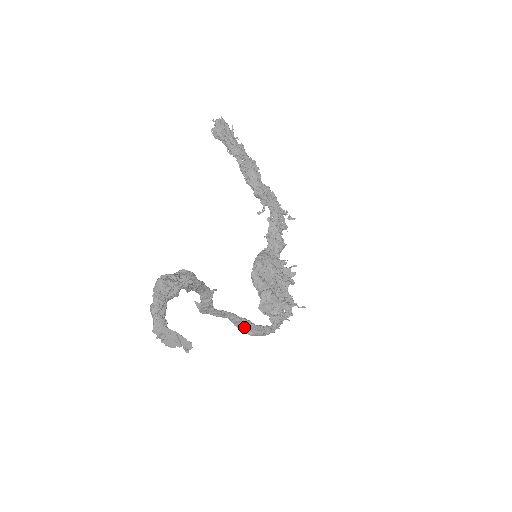
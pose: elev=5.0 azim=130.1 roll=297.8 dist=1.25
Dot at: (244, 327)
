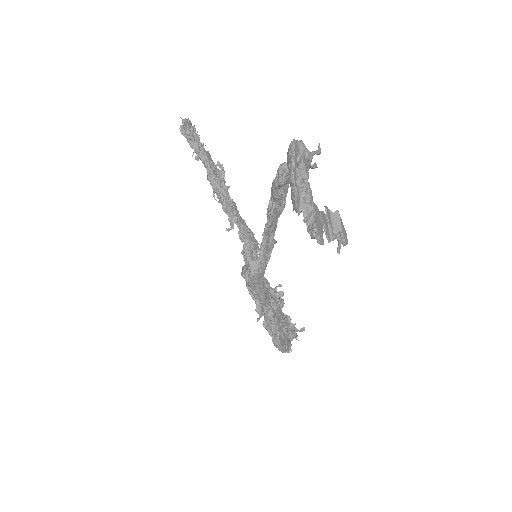
Dot at: (274, 328)
